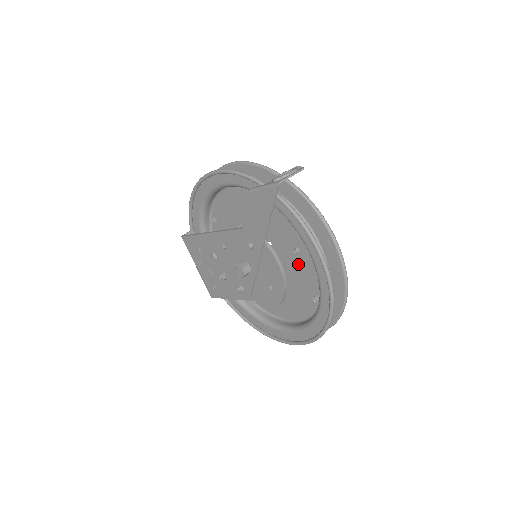
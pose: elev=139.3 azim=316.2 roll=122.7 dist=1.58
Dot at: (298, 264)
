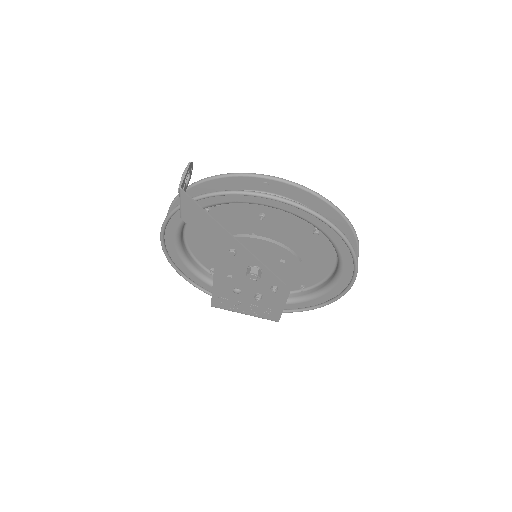
Dot at: (276, 224)
